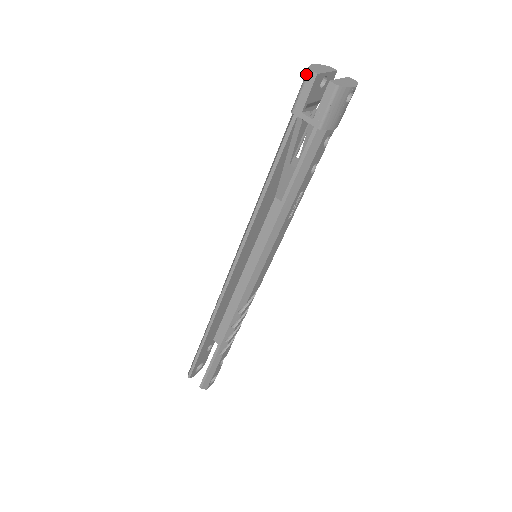
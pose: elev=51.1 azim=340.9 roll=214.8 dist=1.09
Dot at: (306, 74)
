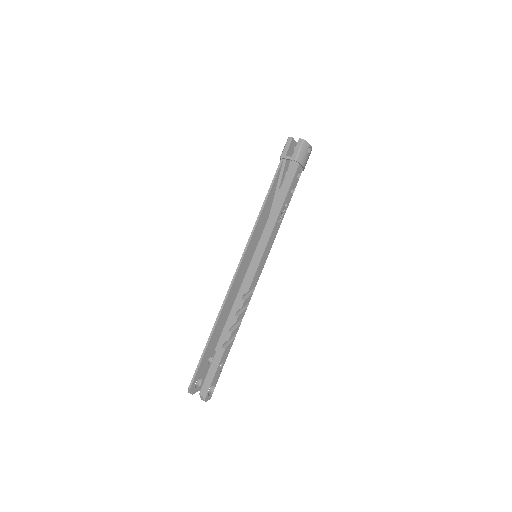
Dot at: (287, 139)
